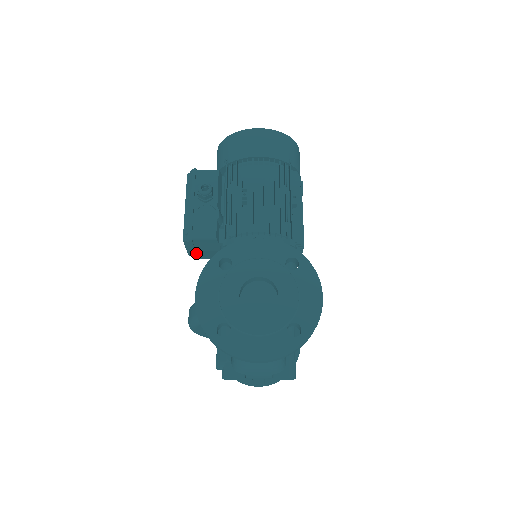
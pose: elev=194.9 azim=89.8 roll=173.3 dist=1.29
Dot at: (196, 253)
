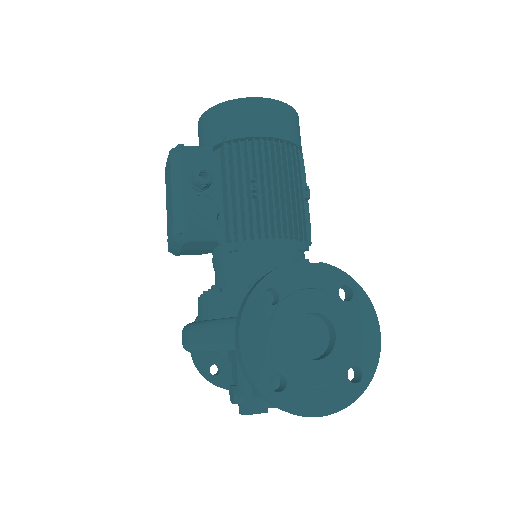
Dot at: (182, 252)
